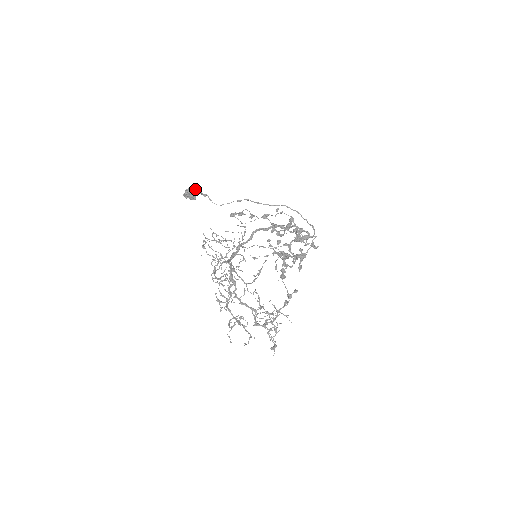
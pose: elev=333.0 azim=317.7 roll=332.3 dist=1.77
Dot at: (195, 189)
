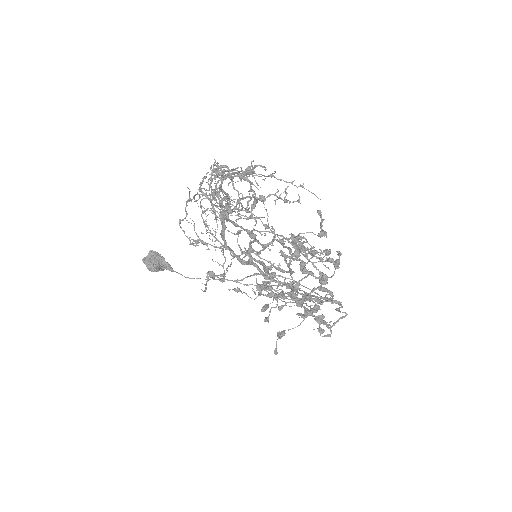
Dot at: (164, 259)
